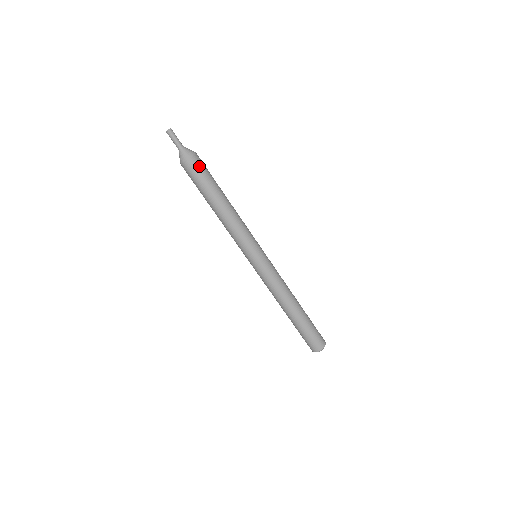
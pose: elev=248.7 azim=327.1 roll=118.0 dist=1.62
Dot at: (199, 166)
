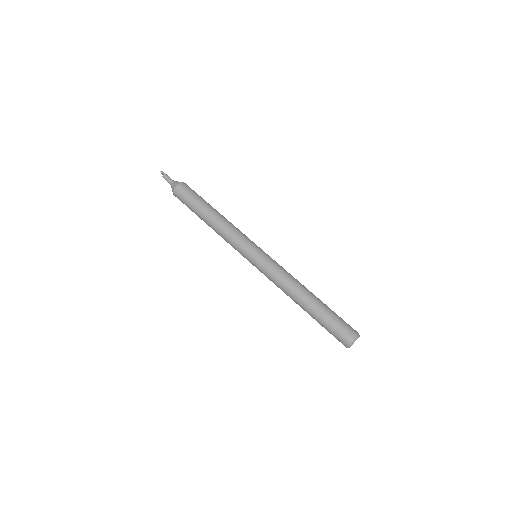
Dot at: occluded
